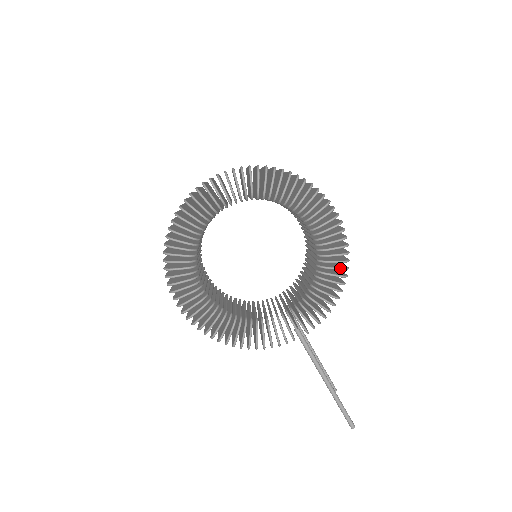
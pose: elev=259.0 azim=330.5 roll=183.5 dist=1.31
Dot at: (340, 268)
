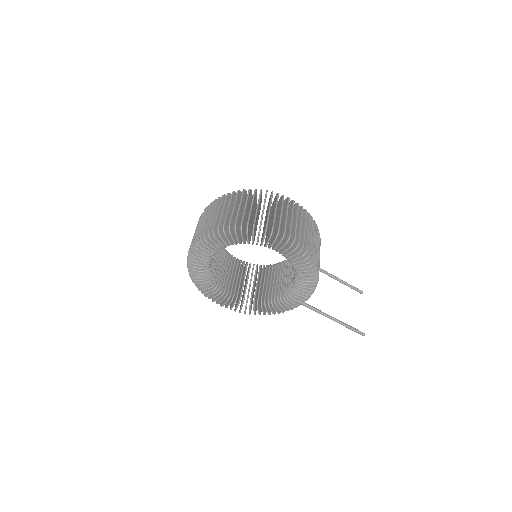
Dot at: (307, 267)
